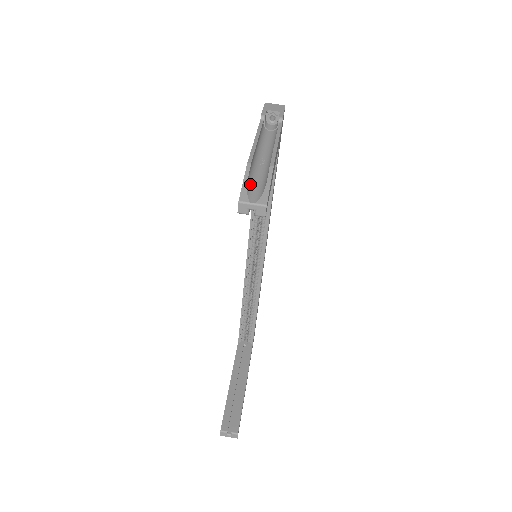
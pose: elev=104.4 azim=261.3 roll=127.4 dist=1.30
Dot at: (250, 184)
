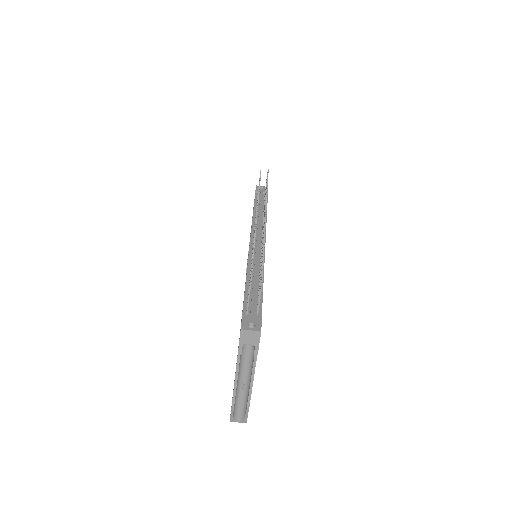
Dot at: (235, 411)
